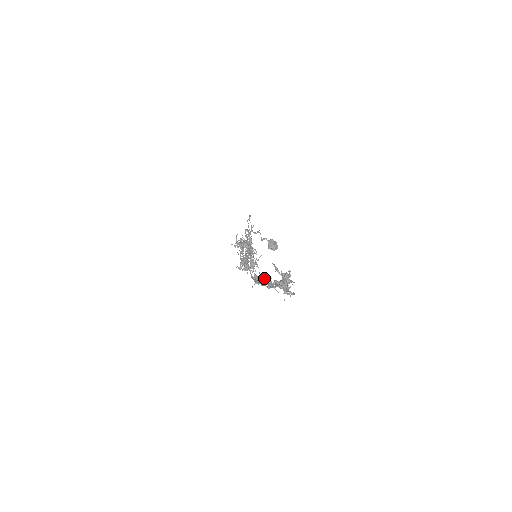
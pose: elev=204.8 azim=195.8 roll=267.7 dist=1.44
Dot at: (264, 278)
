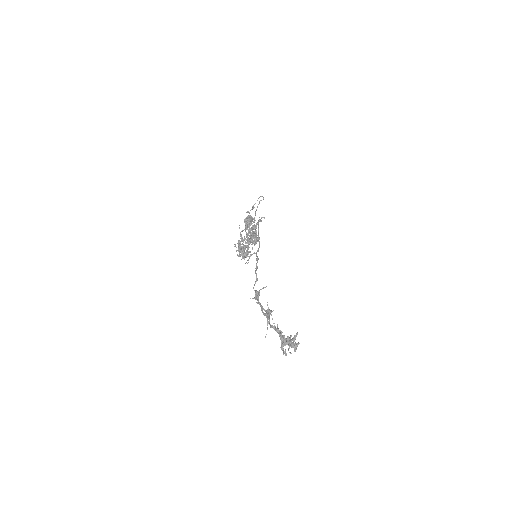
Dot at: occluded
